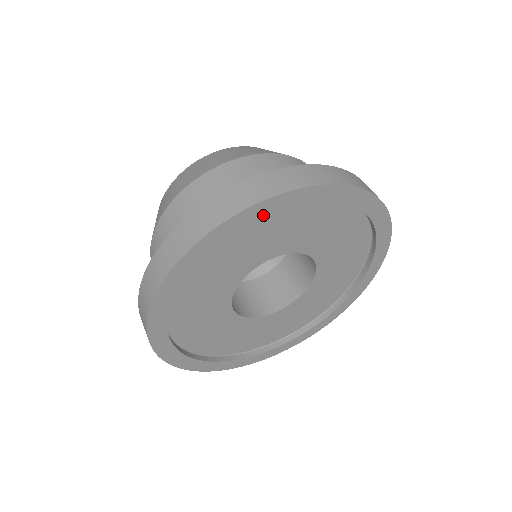
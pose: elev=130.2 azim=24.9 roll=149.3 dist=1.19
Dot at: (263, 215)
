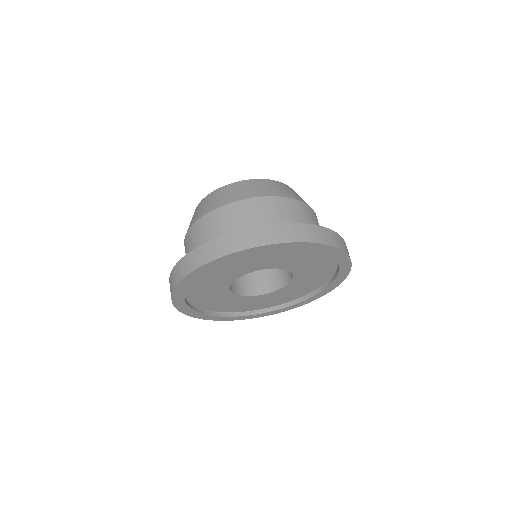
Dot at: (259, 252)
